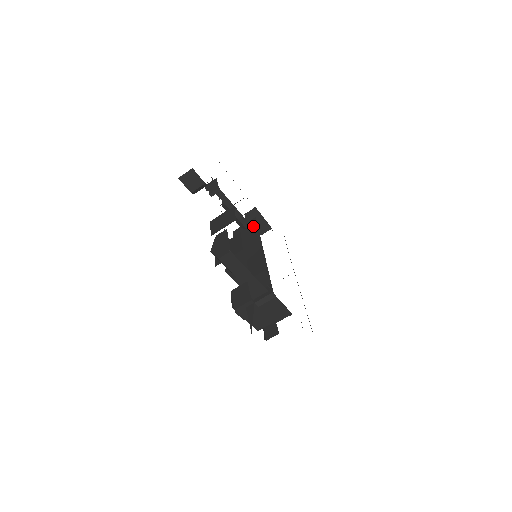
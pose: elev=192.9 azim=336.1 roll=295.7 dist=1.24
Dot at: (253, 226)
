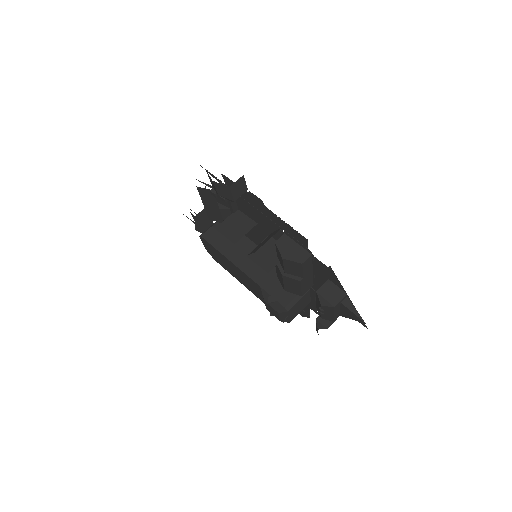
Dot at: occluded
